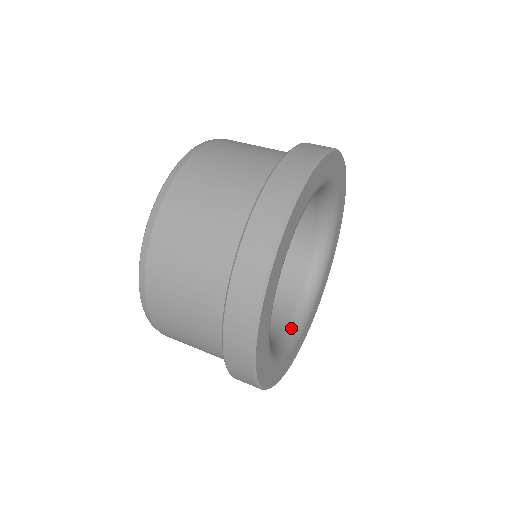
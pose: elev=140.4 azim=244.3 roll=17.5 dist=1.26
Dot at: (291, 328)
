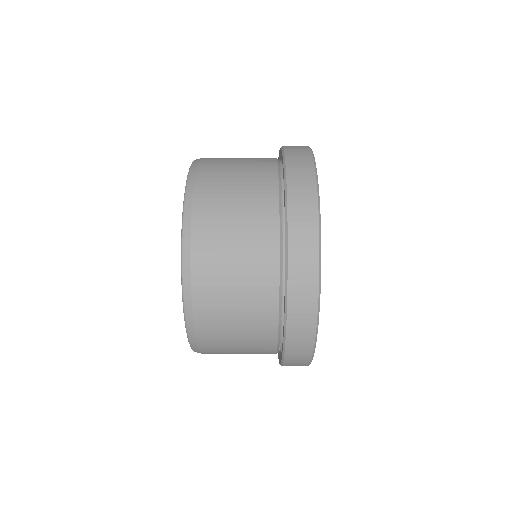
Dot at: occluded
